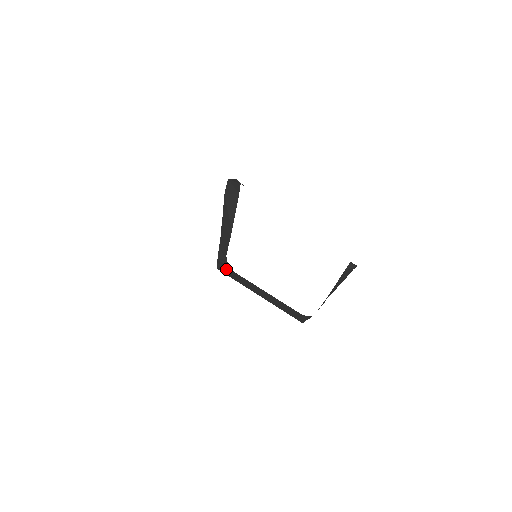
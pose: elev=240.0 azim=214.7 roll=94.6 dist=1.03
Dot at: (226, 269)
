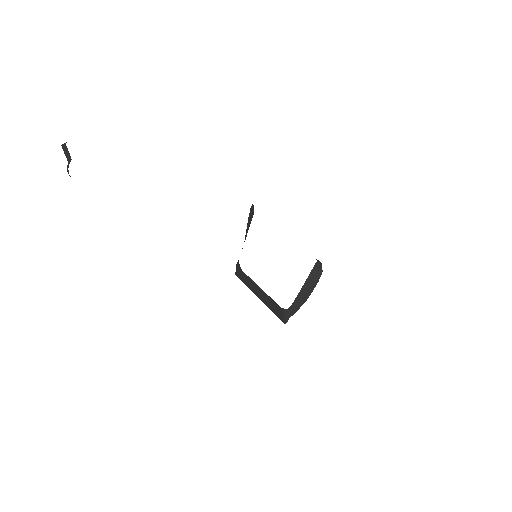
Dot at: (238, 271)
